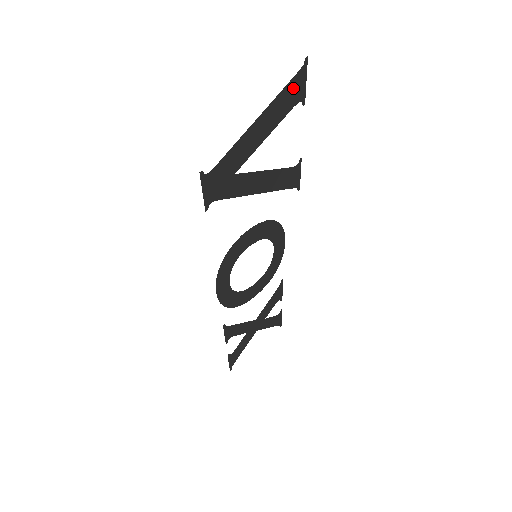
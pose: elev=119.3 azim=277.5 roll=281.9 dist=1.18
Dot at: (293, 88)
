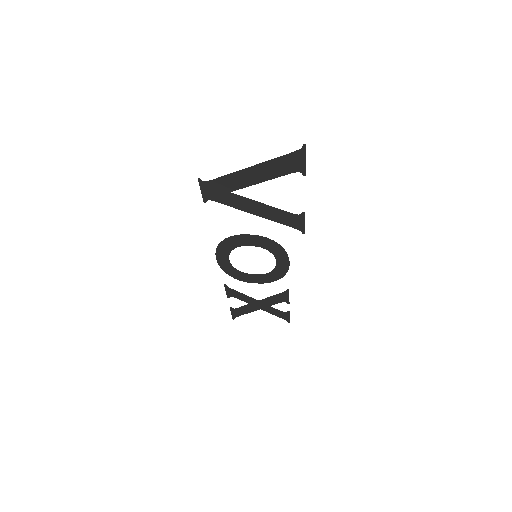
Dot at: (290, 160)
